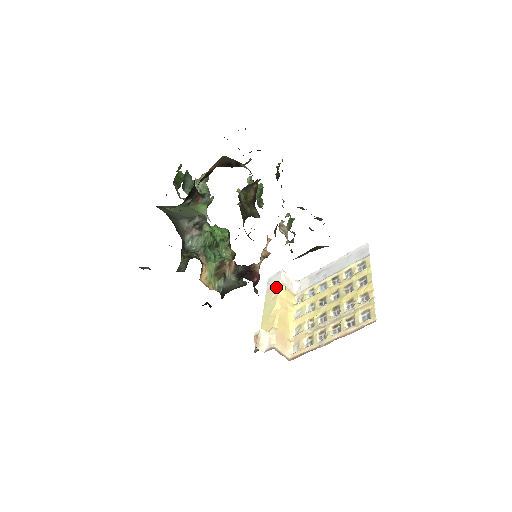
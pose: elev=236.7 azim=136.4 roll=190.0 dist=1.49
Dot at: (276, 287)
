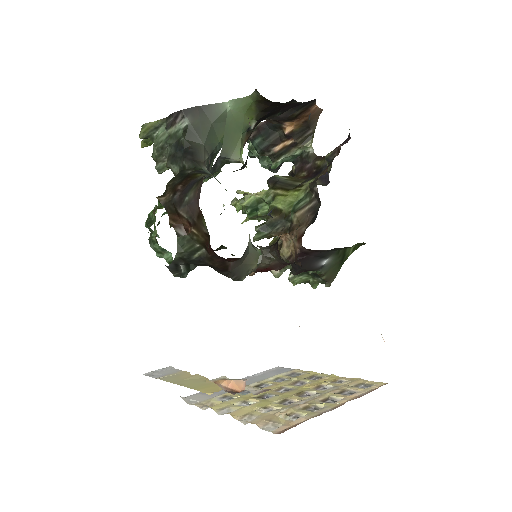
Dot at: (181, 371)
